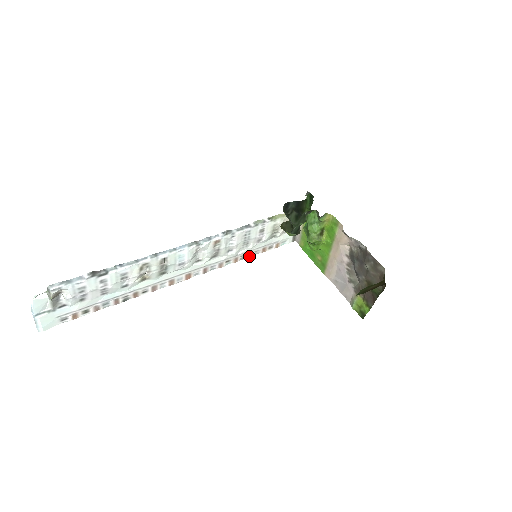
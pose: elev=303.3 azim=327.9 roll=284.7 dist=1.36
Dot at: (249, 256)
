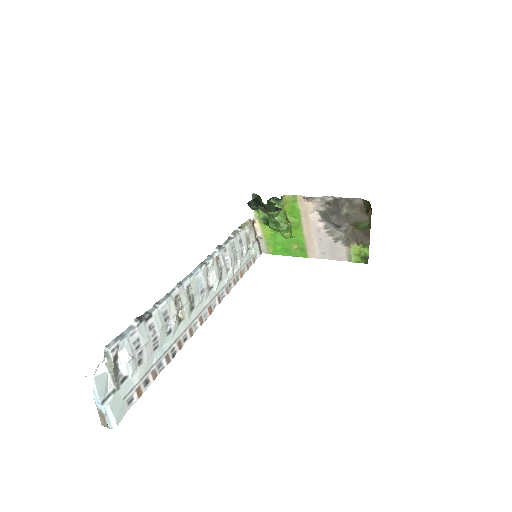
Dot at: (241, 276)
